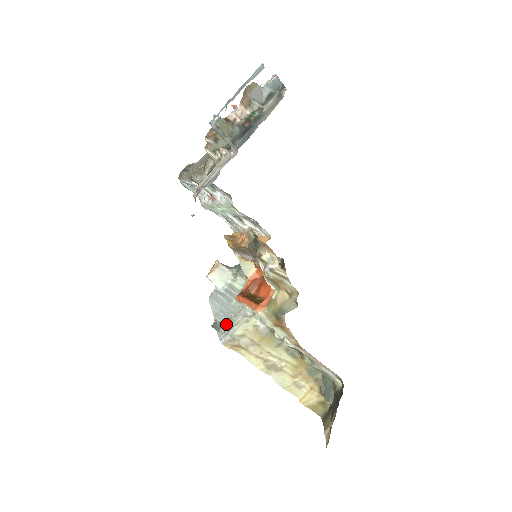
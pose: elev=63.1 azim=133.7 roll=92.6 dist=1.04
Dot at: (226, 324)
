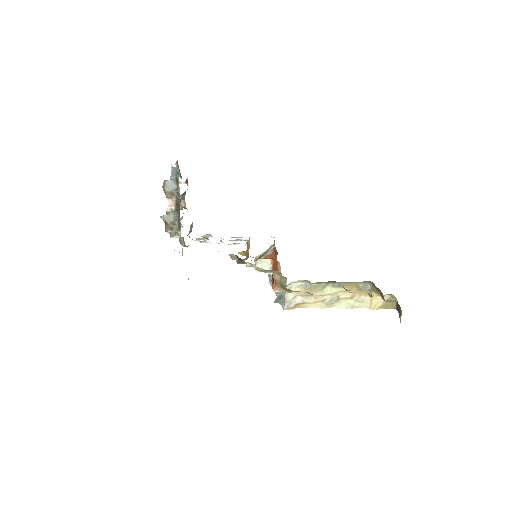
Dot at: (281, 296)
